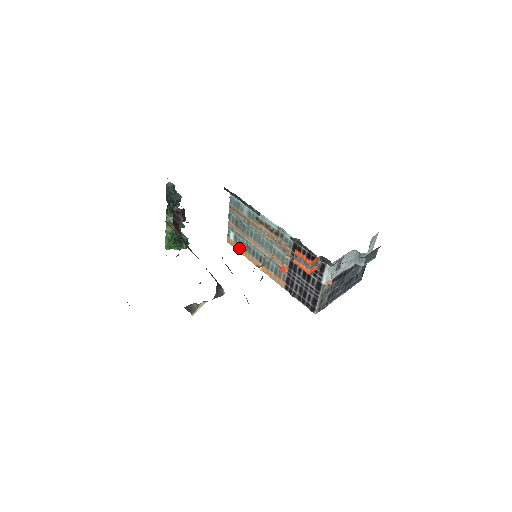
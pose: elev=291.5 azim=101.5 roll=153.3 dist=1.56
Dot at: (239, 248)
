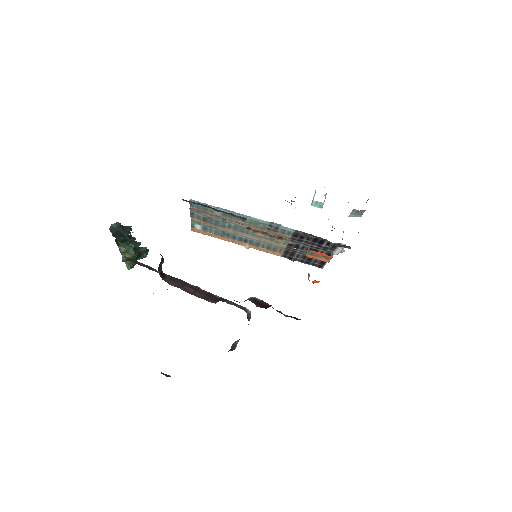
Dot at: (211, 235)
